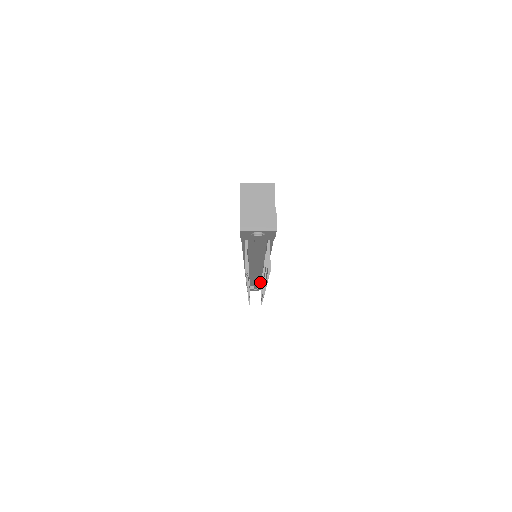
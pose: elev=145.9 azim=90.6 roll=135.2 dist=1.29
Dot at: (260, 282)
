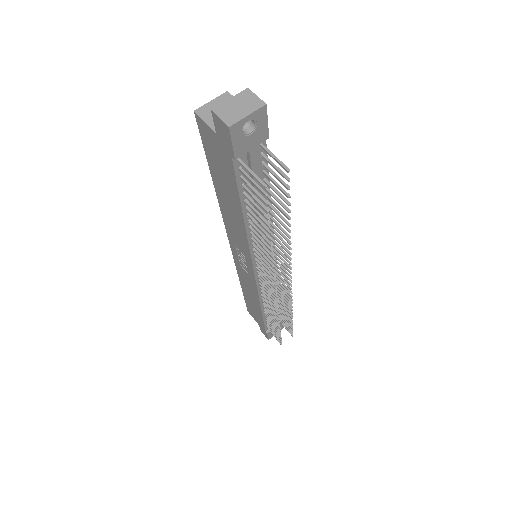
Dot at: occluded
